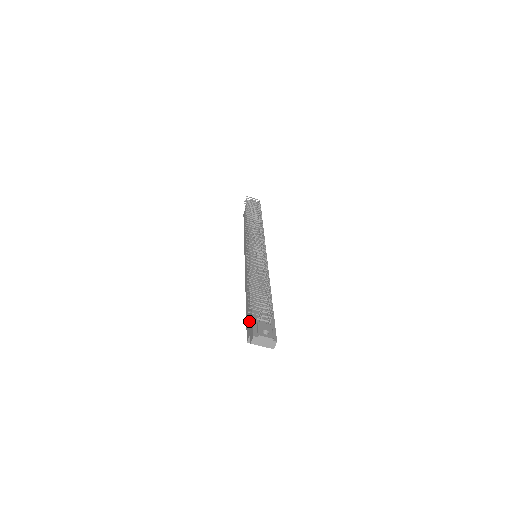
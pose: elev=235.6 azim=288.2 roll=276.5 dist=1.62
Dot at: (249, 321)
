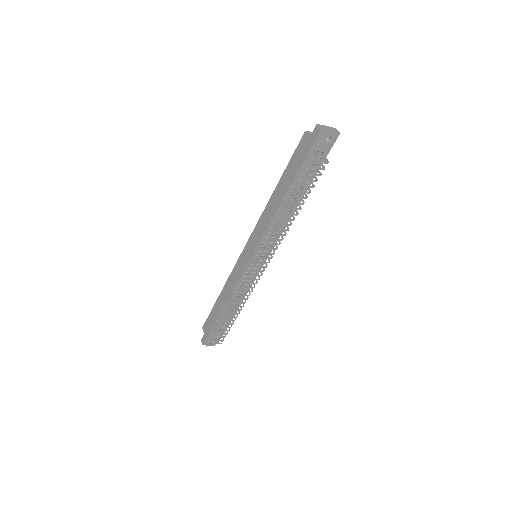
Dot at: (209, 325)
